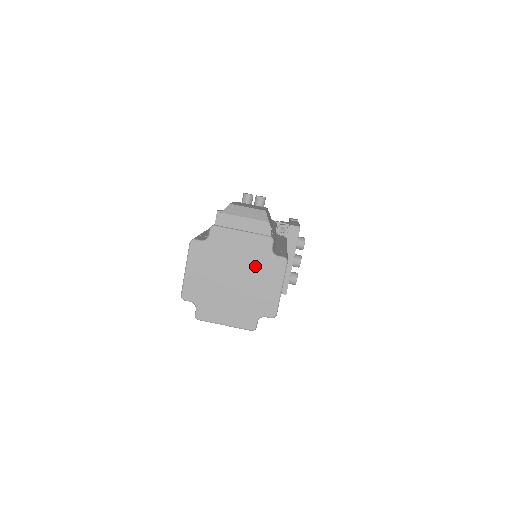
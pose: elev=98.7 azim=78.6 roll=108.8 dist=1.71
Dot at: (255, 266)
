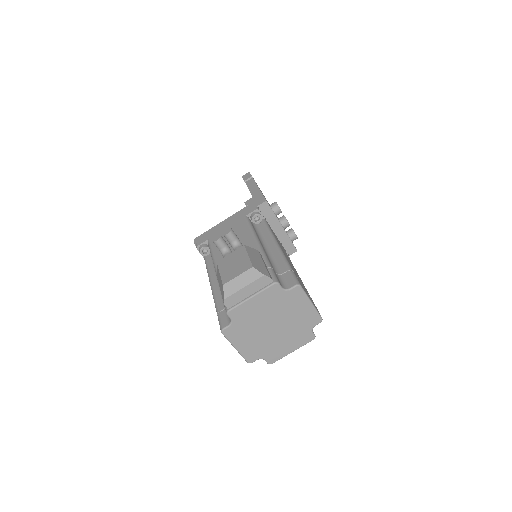
Dot at: (281, 307)
